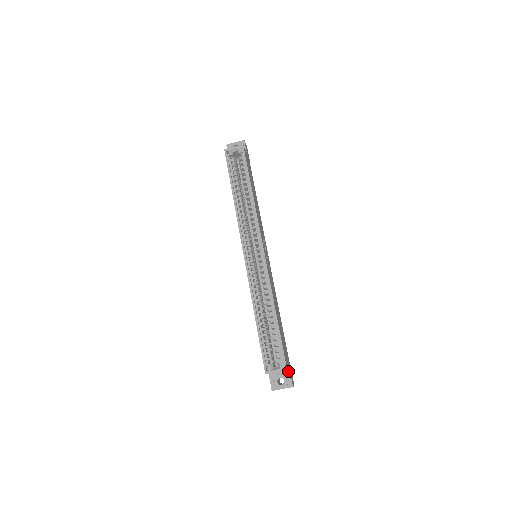
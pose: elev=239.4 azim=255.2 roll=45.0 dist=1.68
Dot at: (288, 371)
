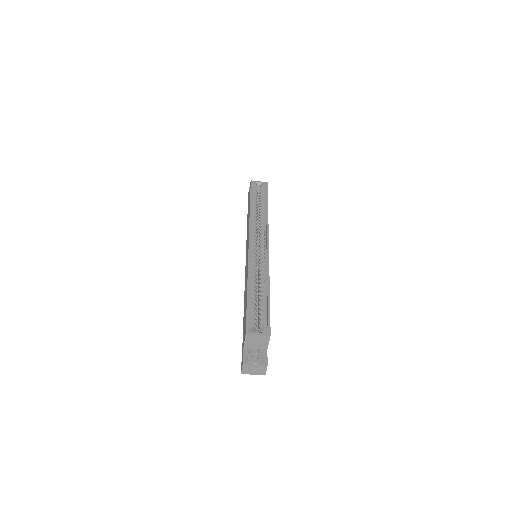
Dot at: (265, 350)
